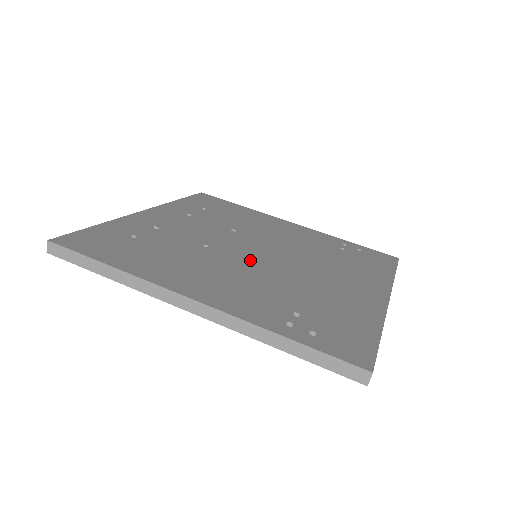
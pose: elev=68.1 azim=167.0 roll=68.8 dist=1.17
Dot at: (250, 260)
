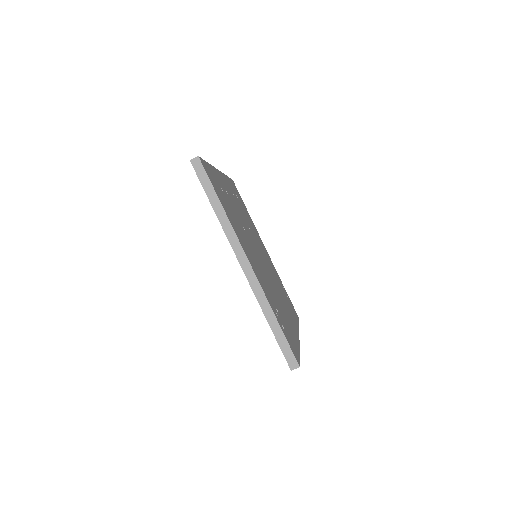
Dot at: (259, 258)
